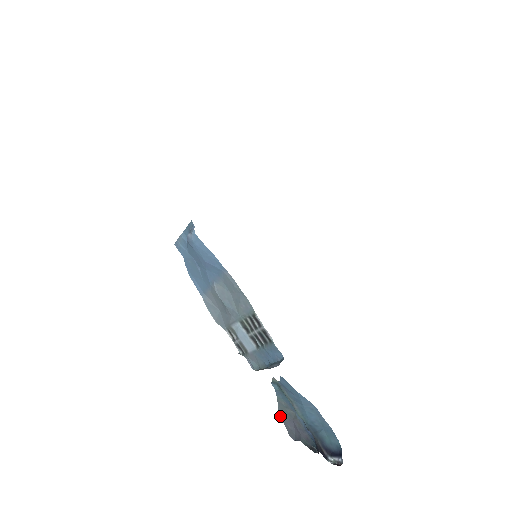
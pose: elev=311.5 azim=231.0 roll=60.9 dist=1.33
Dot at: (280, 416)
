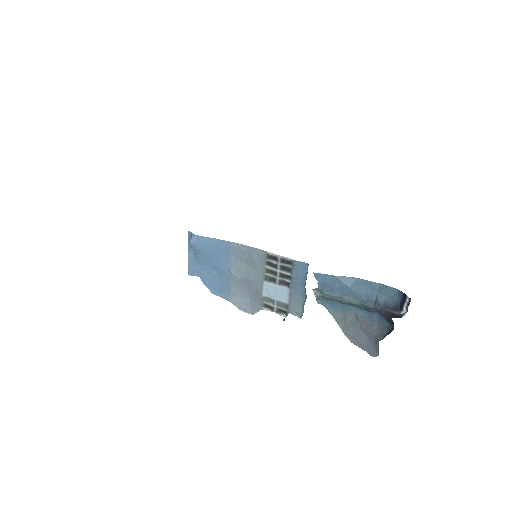
Dot at: (350, 341)
